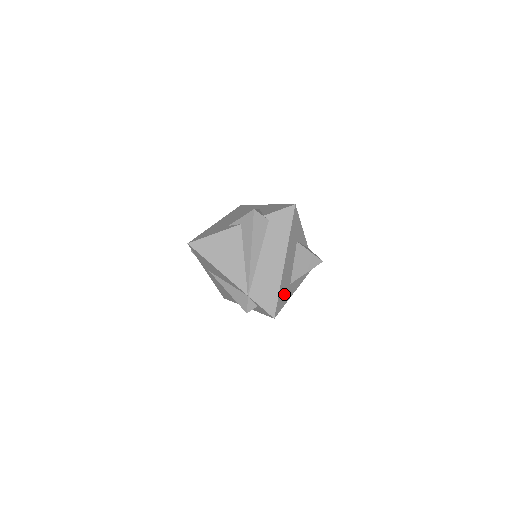
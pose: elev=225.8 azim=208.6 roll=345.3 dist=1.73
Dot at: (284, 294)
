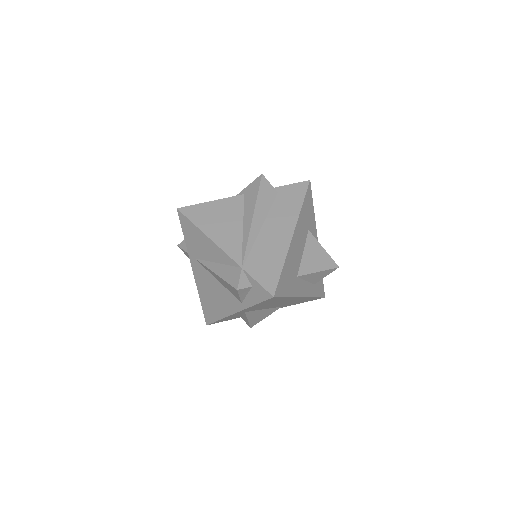
Dot at: (289, 280)
